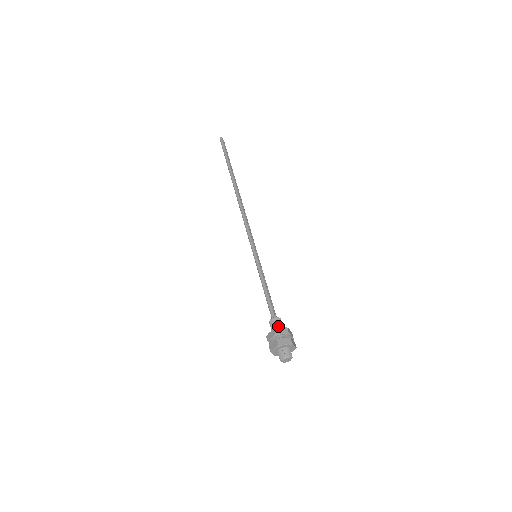
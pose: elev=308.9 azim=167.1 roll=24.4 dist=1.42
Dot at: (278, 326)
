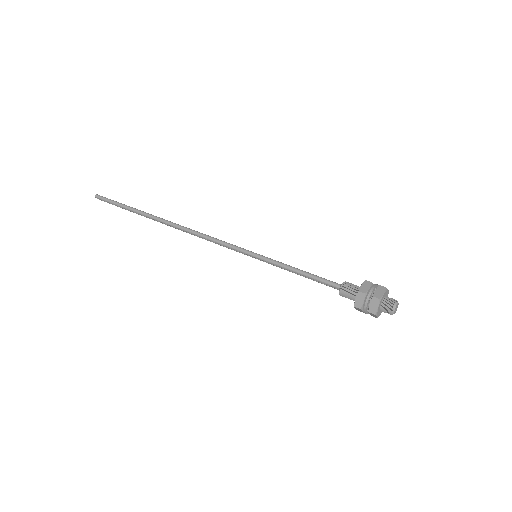
Dot at: (355, 288)
